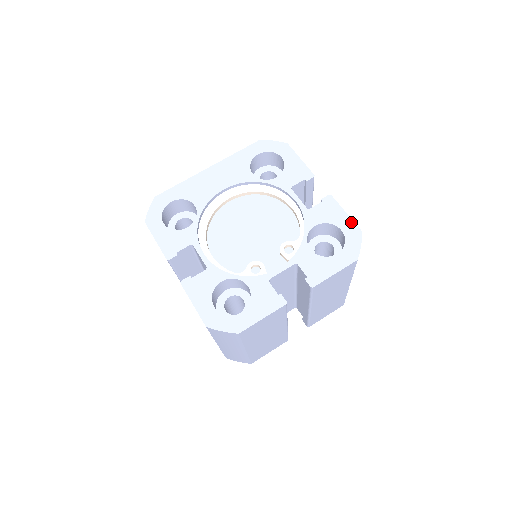
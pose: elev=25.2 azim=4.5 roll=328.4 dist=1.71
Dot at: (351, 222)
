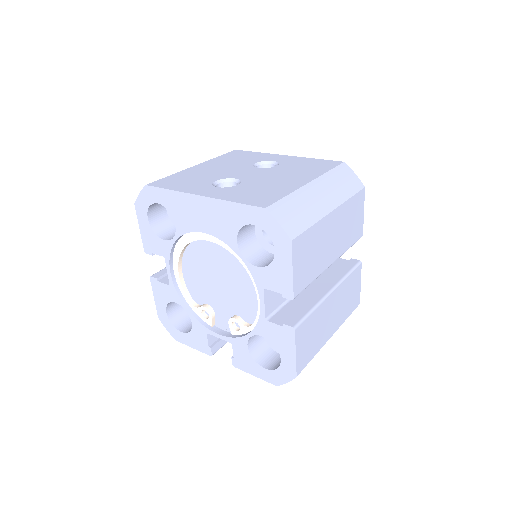
Dot at: (293, 363)
